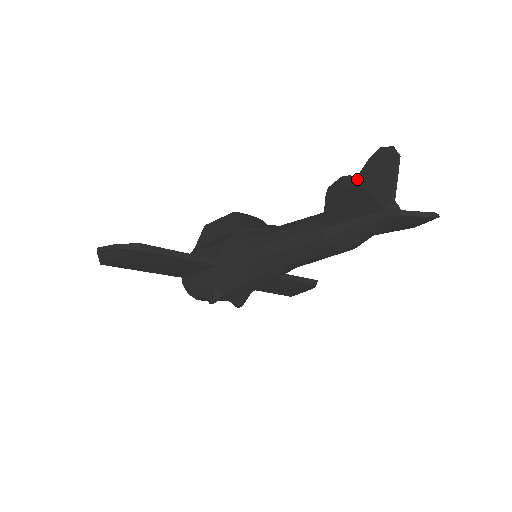
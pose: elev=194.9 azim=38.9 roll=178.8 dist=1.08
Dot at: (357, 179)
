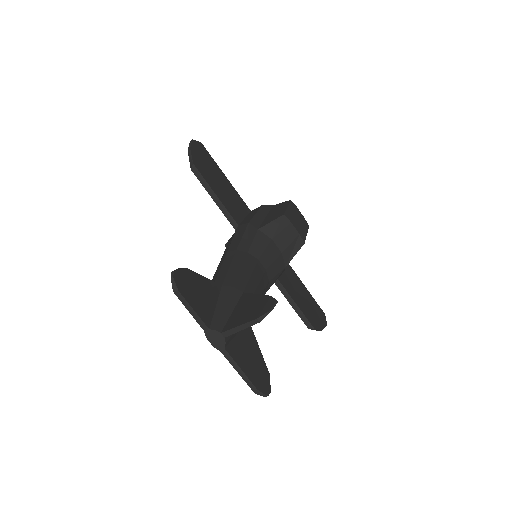
Dot at: (175, 285)
